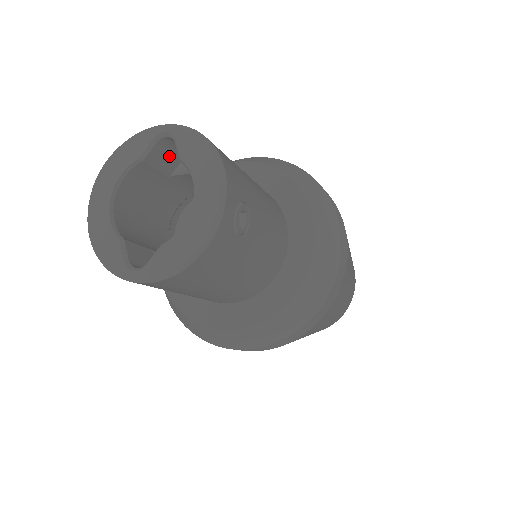
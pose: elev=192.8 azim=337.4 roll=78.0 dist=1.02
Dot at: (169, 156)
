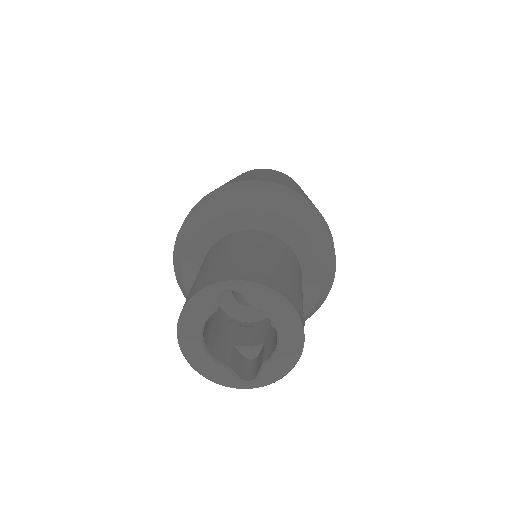
Dot at: occluded
